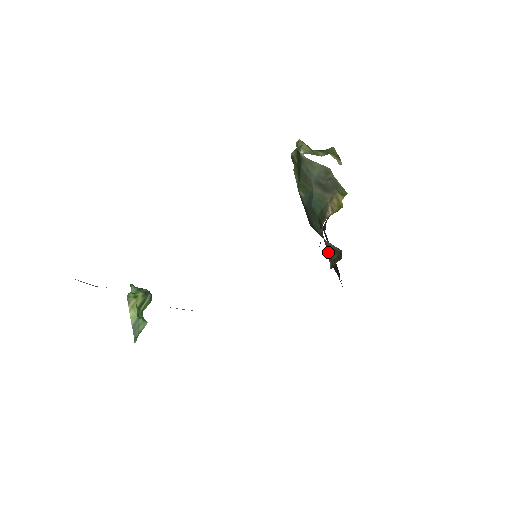
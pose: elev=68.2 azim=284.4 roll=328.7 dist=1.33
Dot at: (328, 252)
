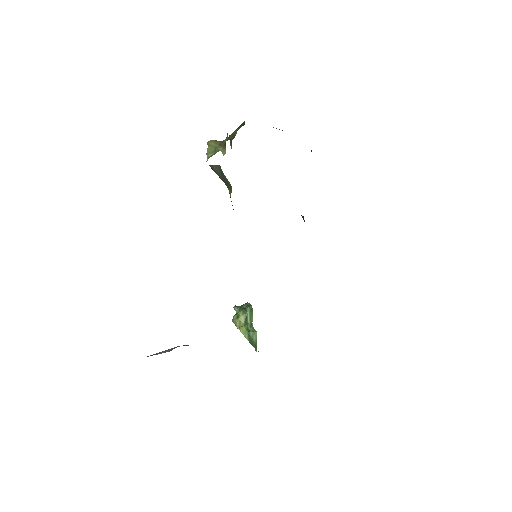
Dot at: occluded
